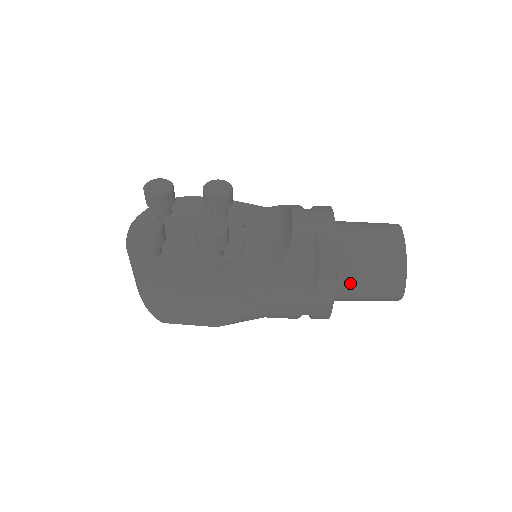
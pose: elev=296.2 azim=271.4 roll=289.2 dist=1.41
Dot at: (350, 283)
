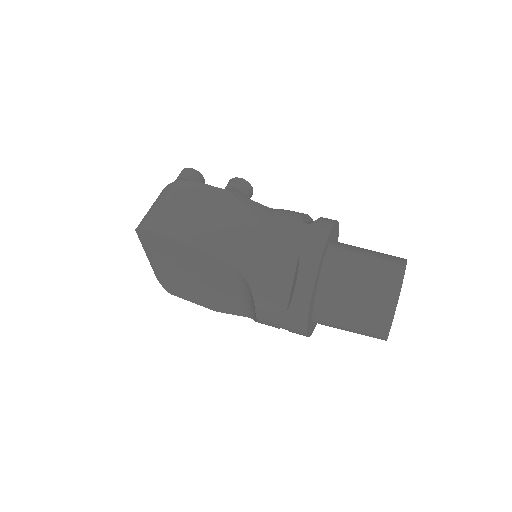
Dot at: (347, 248)
